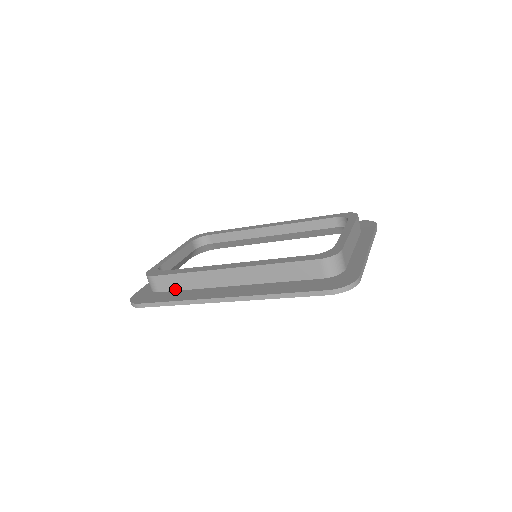
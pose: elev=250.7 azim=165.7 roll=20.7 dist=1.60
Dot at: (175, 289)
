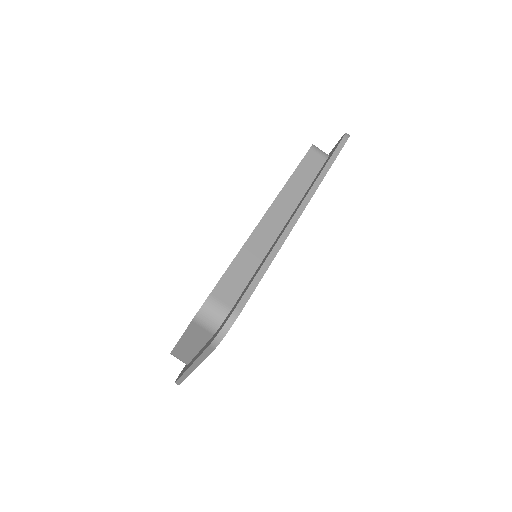
Dot at: (244, 284)
